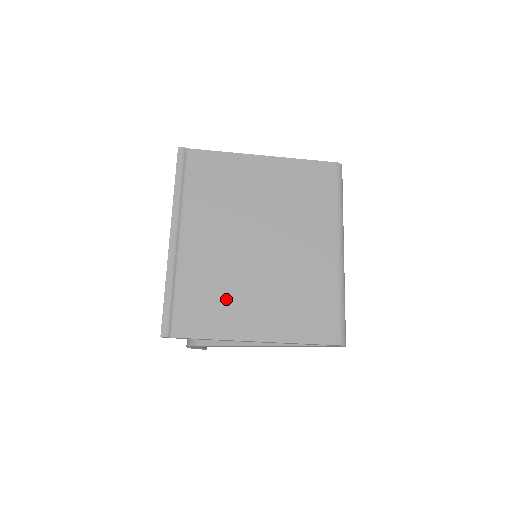
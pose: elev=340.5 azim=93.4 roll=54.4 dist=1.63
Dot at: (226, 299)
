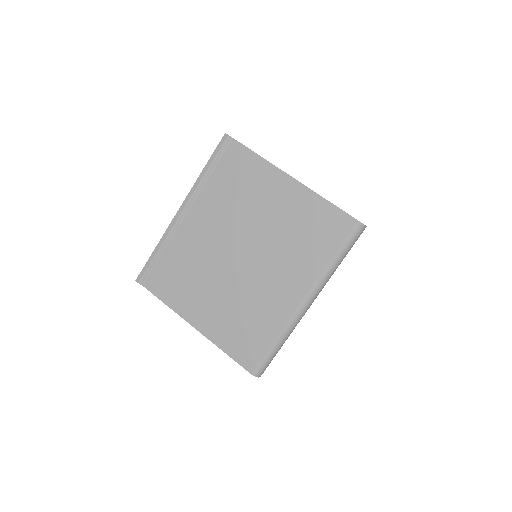
Dot at: (191, 283)
